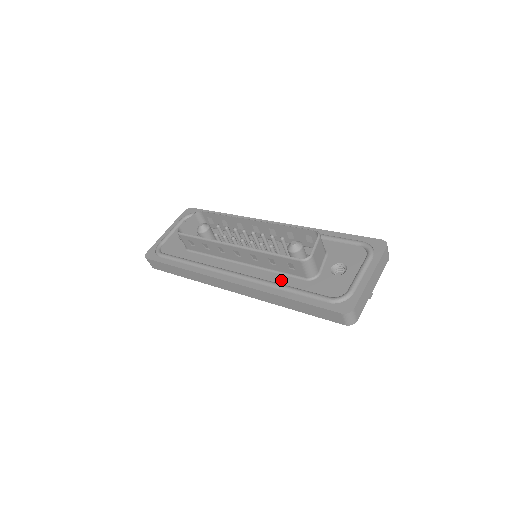
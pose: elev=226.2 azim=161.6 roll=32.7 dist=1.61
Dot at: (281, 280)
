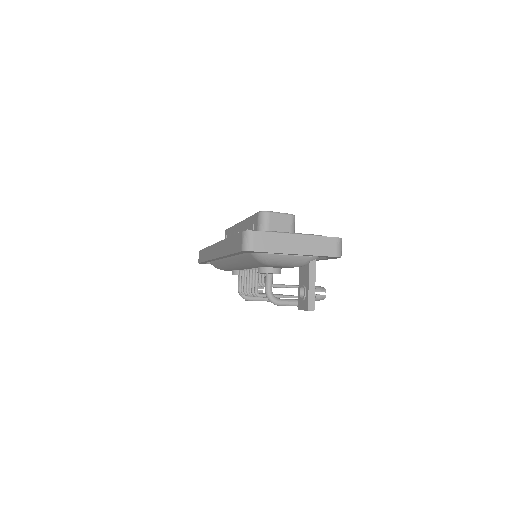
Dot at: occluded
